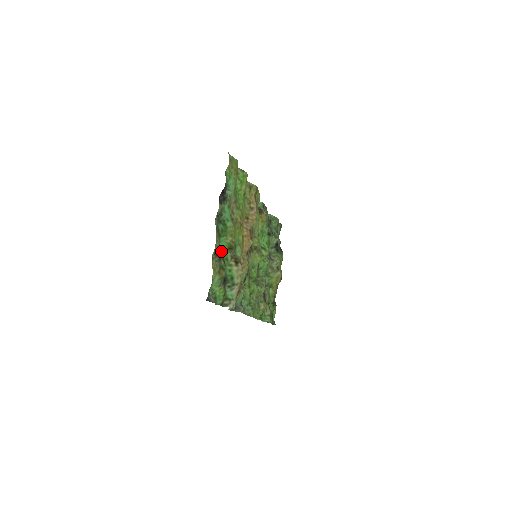
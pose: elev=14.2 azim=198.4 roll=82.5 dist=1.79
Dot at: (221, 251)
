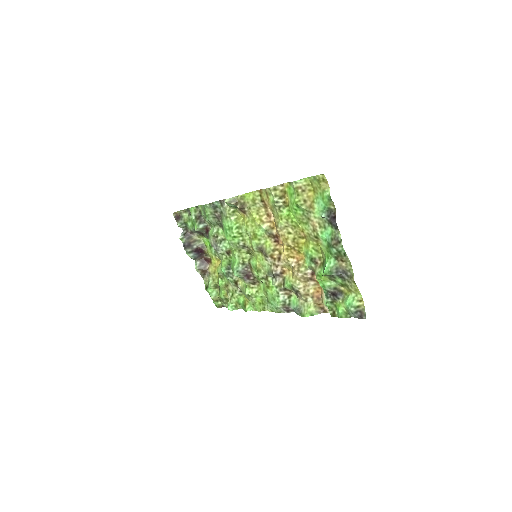
Dot at: (323, 271)
